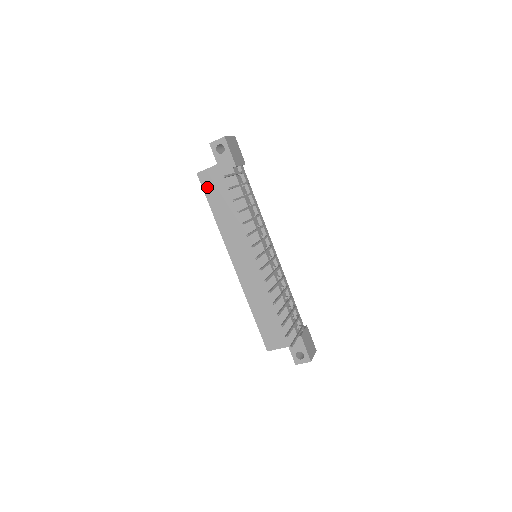
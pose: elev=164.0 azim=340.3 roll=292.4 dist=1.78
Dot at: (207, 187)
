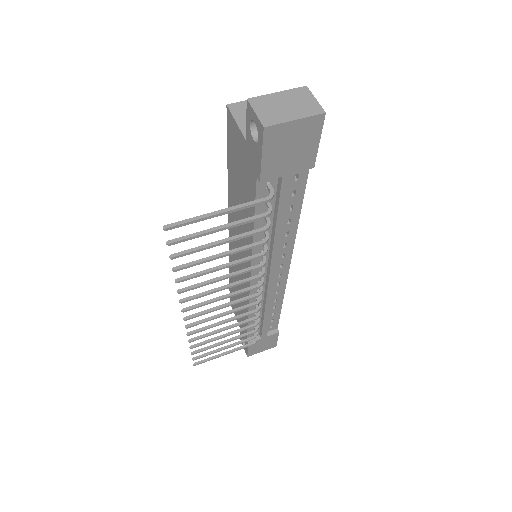
Dot at: (230, 139)
